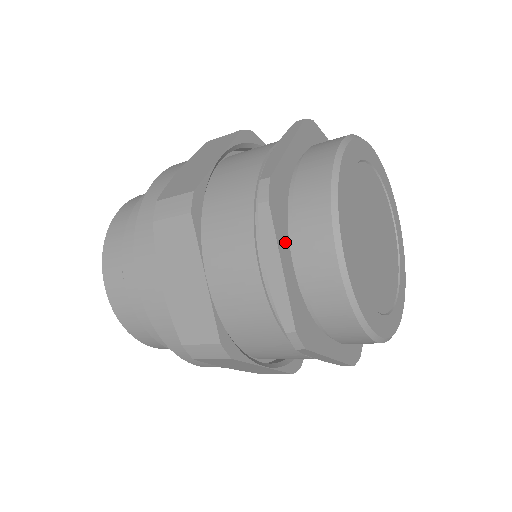
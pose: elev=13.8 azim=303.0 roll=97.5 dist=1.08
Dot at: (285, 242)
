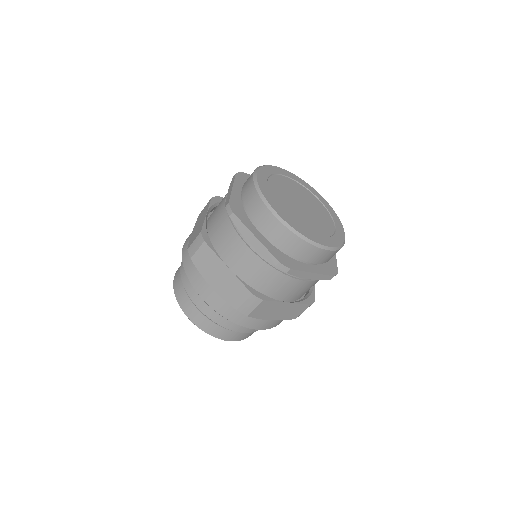
Dot at: (240, 186)
